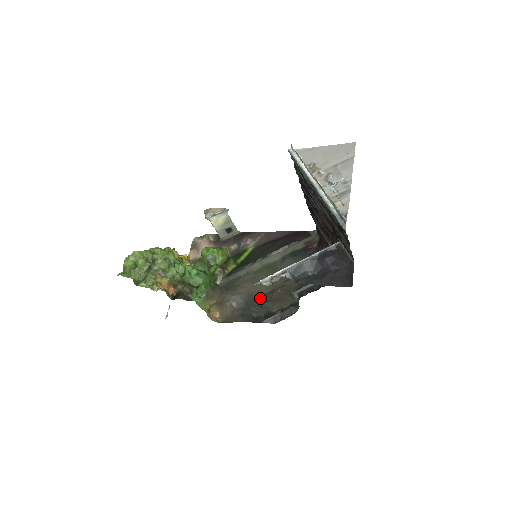
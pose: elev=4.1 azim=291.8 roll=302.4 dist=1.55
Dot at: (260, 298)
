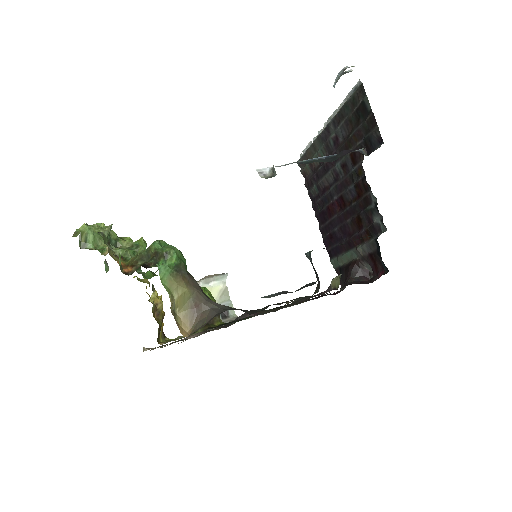
Dot at: occluded
